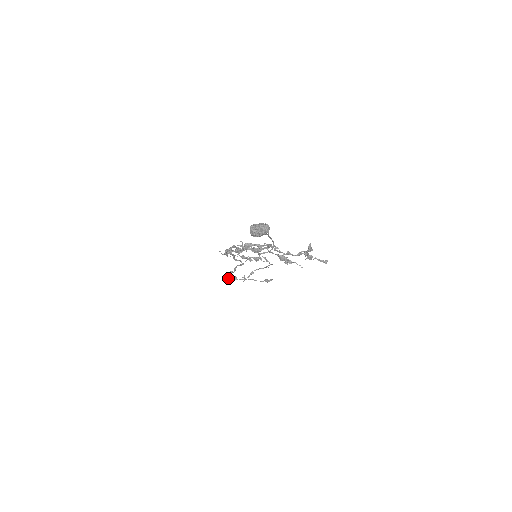
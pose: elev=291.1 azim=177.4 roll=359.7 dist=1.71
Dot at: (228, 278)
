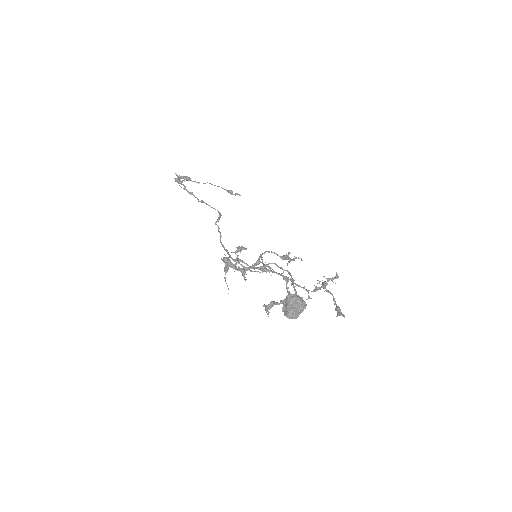
Dot at: (180, 178)
